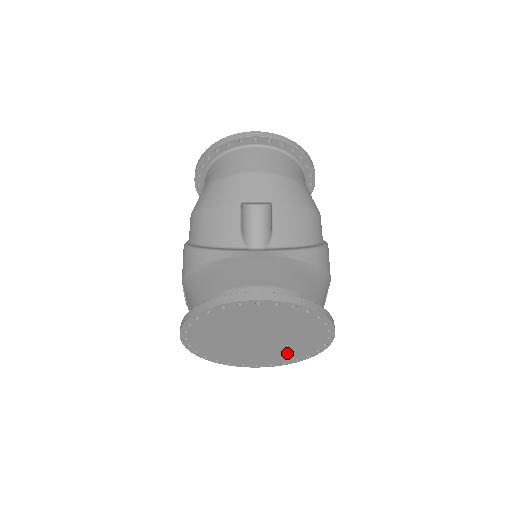
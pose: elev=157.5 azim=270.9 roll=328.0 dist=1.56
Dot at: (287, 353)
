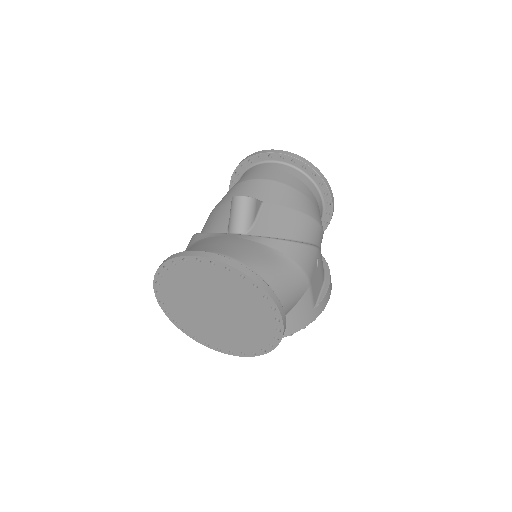
Dot at: (250, 338)
